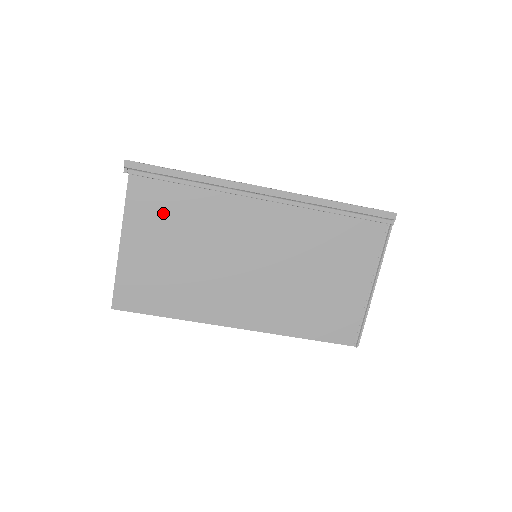
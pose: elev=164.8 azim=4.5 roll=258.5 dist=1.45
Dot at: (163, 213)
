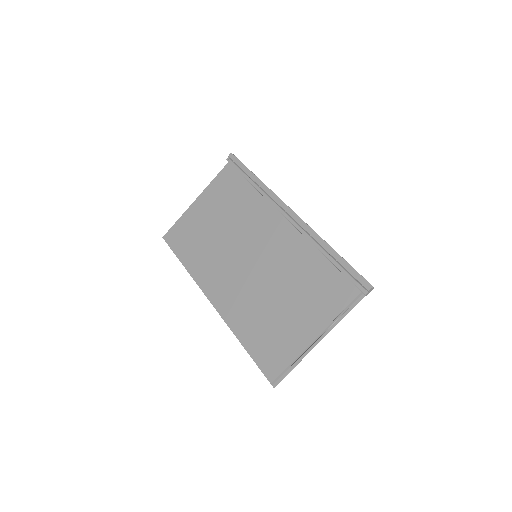
Dot at: (227, 195)
